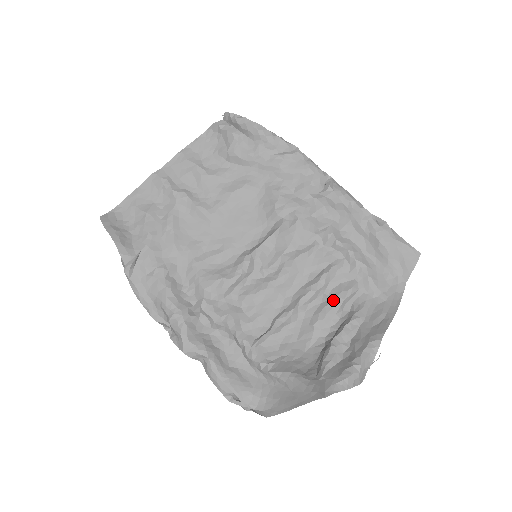
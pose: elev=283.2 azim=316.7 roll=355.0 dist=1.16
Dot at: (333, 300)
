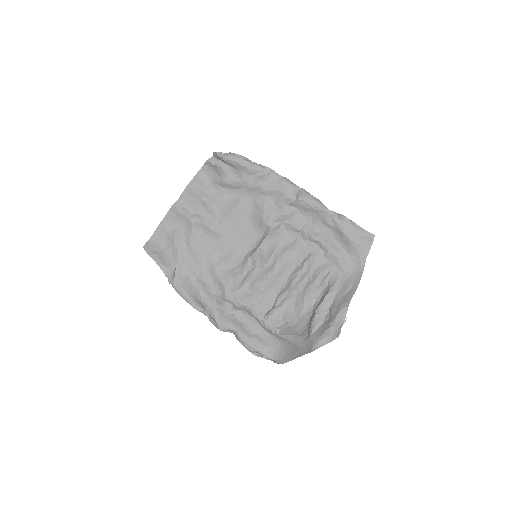
Dot at: (315, 280)
